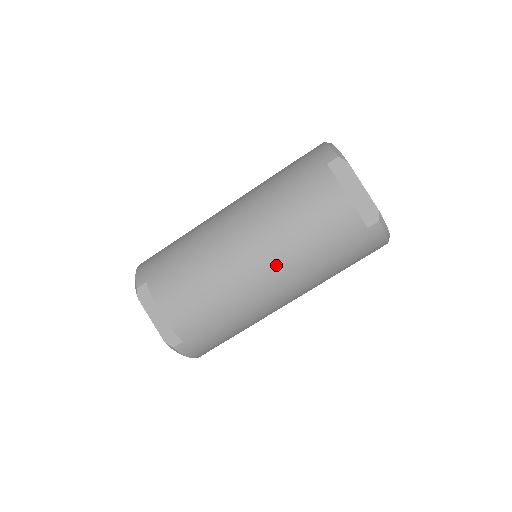
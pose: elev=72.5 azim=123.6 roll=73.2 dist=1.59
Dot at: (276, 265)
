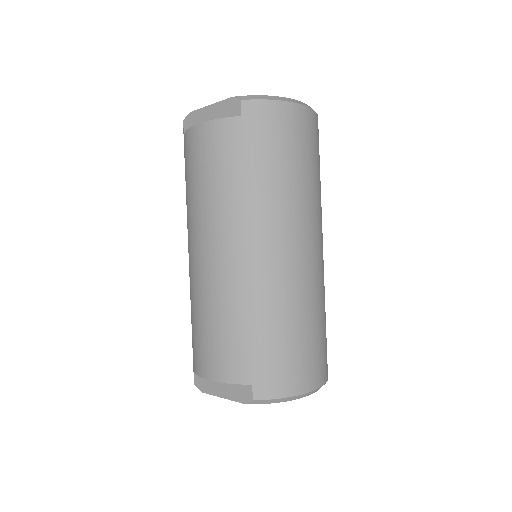
Dot at: (225, 231)
